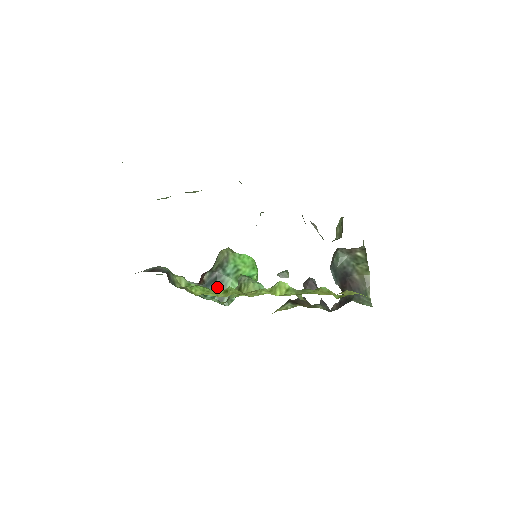
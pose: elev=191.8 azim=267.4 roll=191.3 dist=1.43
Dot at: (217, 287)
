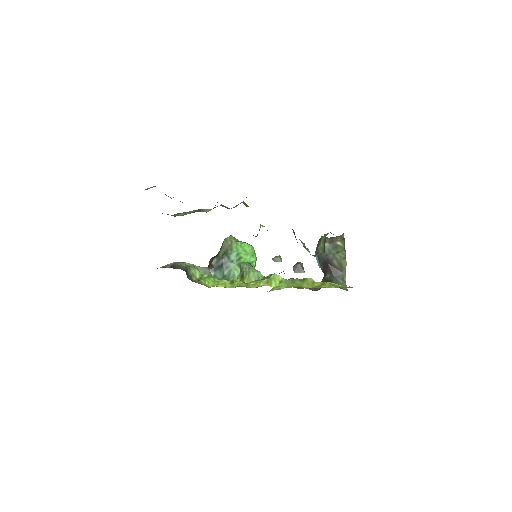
Dot at: (223, 271)
